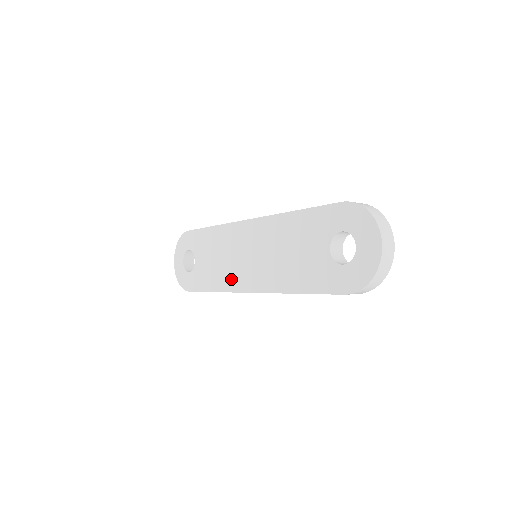
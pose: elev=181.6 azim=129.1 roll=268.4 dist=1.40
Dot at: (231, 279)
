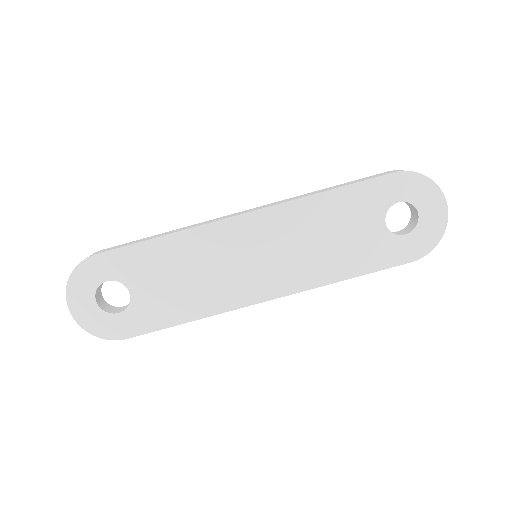
Dot at: (225, 295)
